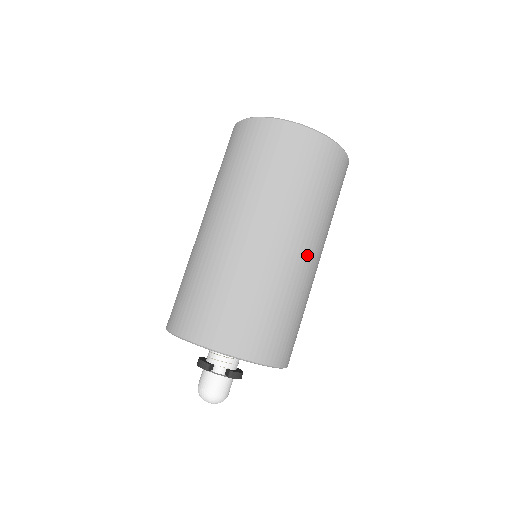
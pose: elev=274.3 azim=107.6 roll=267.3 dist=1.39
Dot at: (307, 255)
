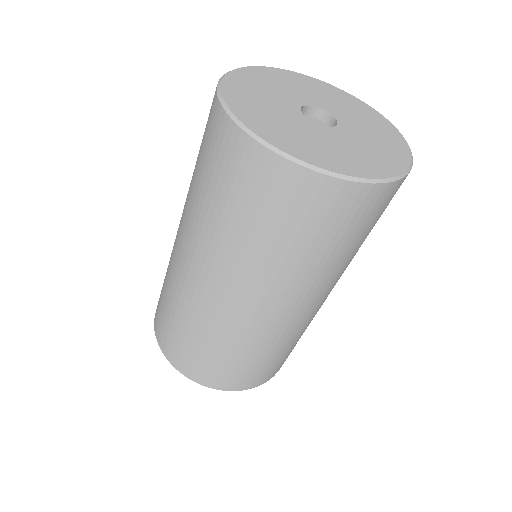
Dot at: (296, 311)
